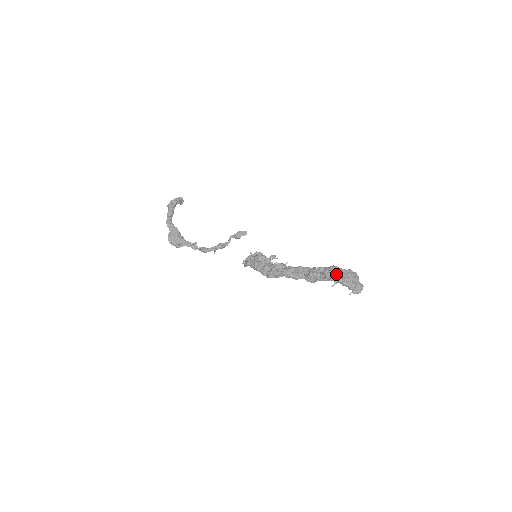
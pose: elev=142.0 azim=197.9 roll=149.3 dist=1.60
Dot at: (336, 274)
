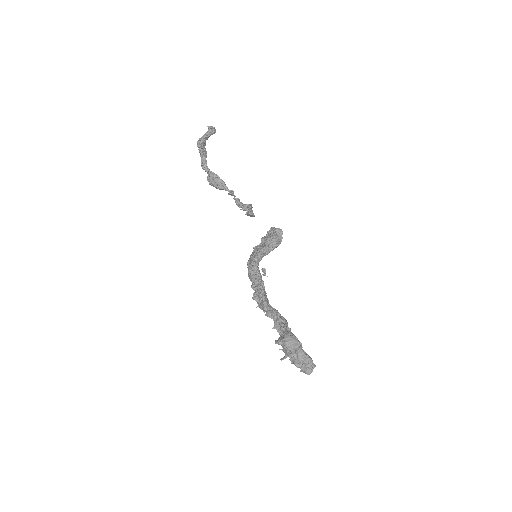
Dot at: (285, 350)
